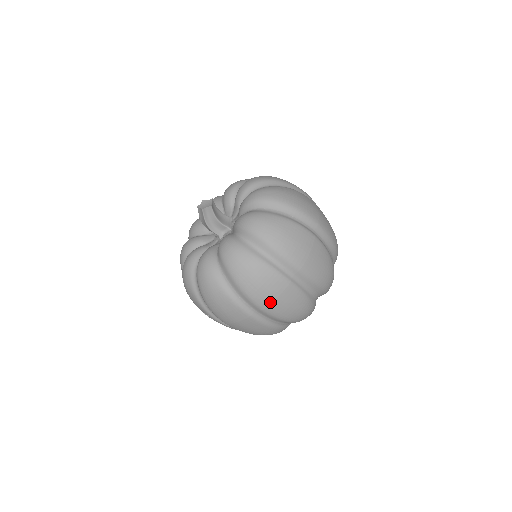
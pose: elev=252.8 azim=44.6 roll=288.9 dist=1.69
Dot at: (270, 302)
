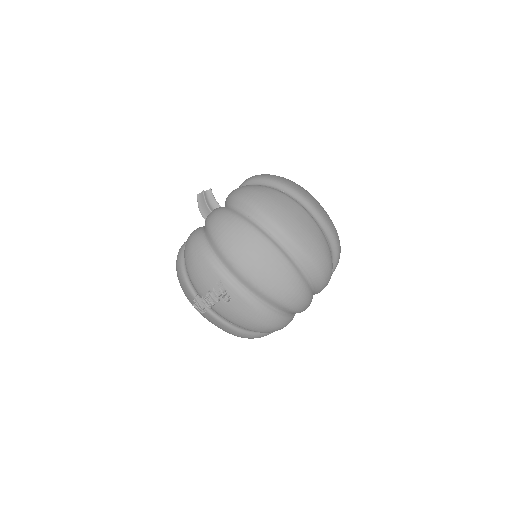
Dot at: (290, 222)
